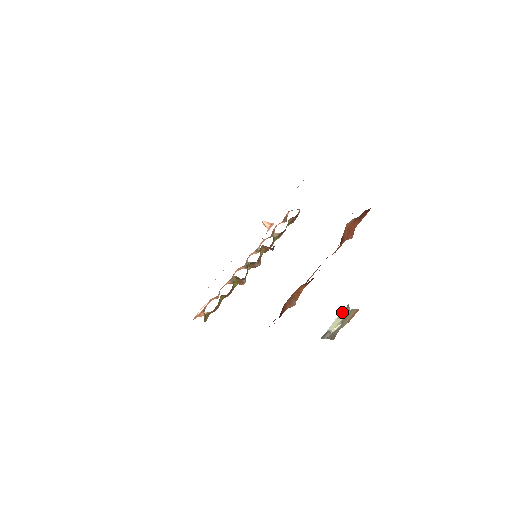
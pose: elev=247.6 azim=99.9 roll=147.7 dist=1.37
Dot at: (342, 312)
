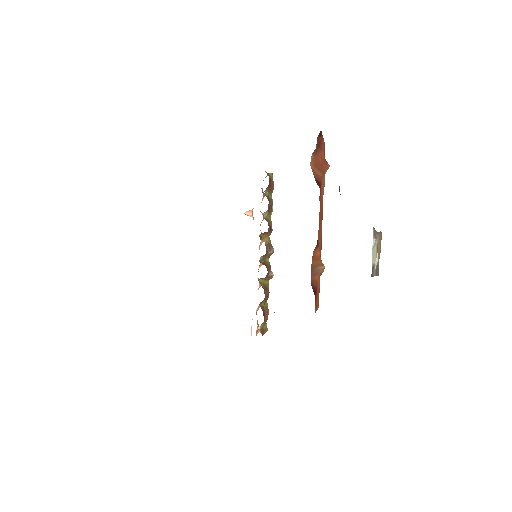
Dot at: (373, 239)
